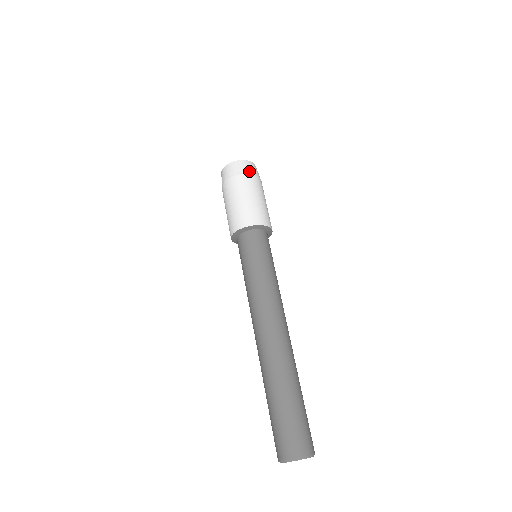
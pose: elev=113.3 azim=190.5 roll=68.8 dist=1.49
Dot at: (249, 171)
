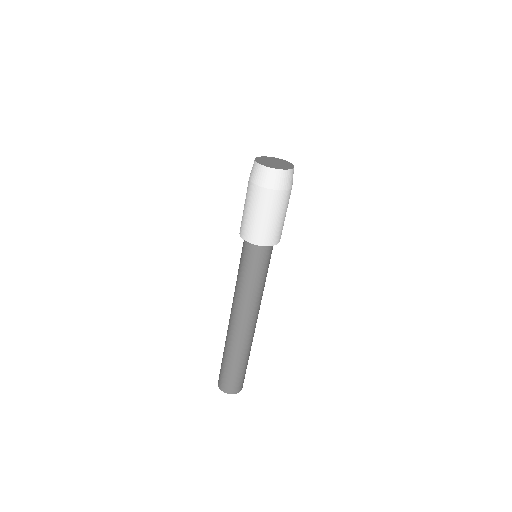
Dot at: (288, 185)
